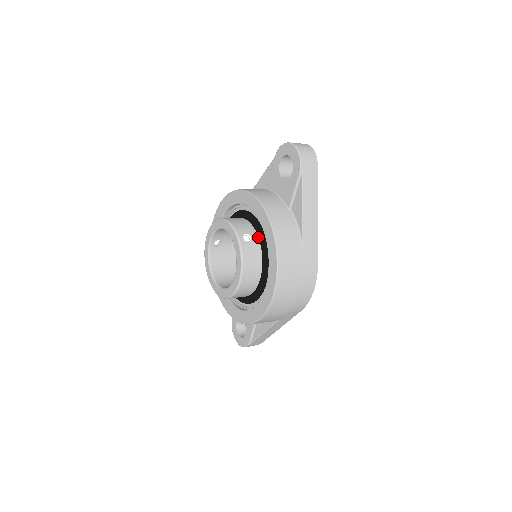
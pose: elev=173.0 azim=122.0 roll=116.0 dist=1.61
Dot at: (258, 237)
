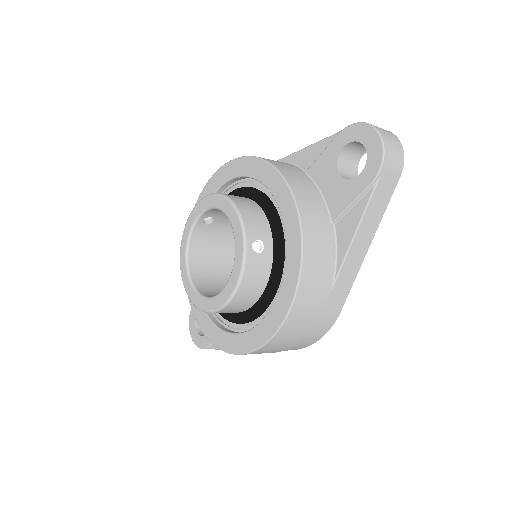
Dot at: (273, 247)
